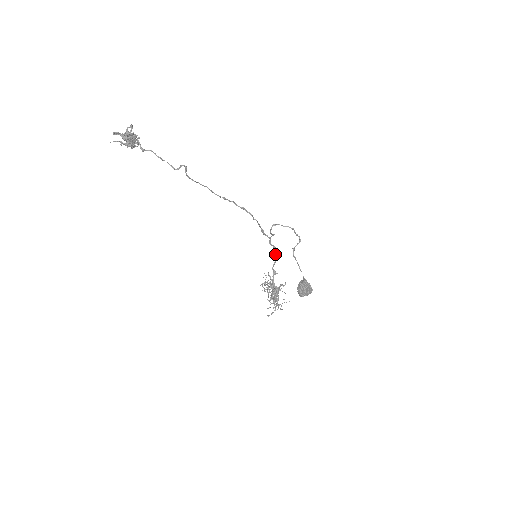
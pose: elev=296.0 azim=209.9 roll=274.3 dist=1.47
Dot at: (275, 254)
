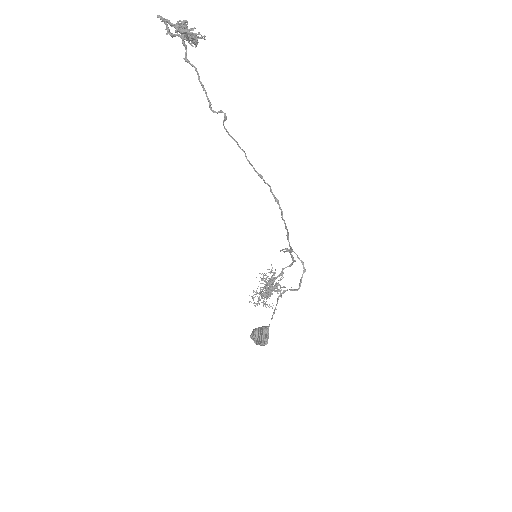
Dot at: (293, 261)
